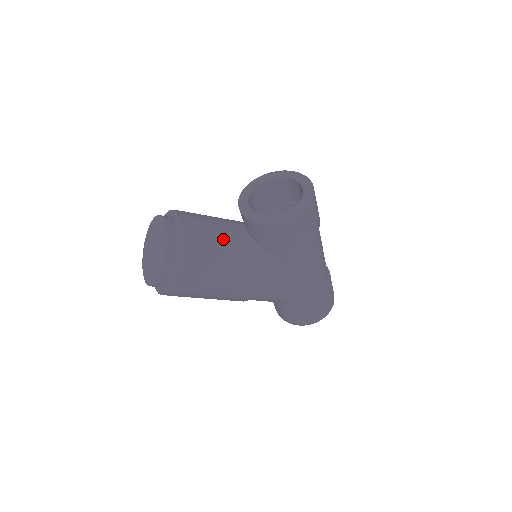
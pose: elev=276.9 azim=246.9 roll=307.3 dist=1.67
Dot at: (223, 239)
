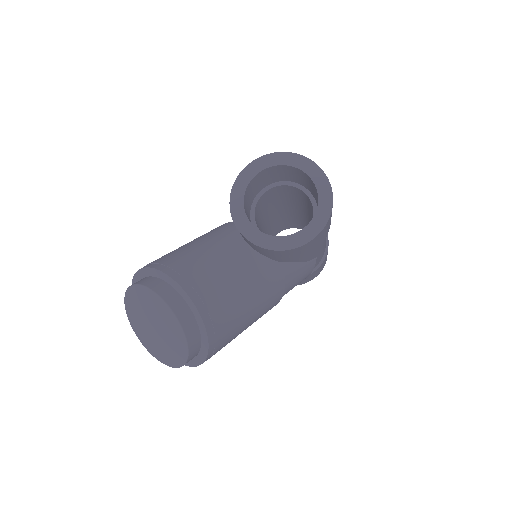
Dot at: (238, 280)
